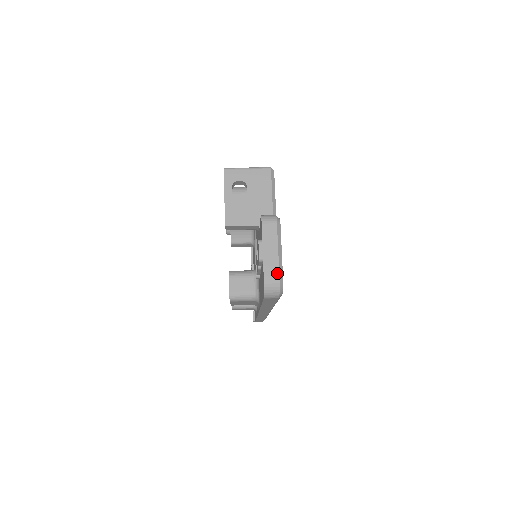
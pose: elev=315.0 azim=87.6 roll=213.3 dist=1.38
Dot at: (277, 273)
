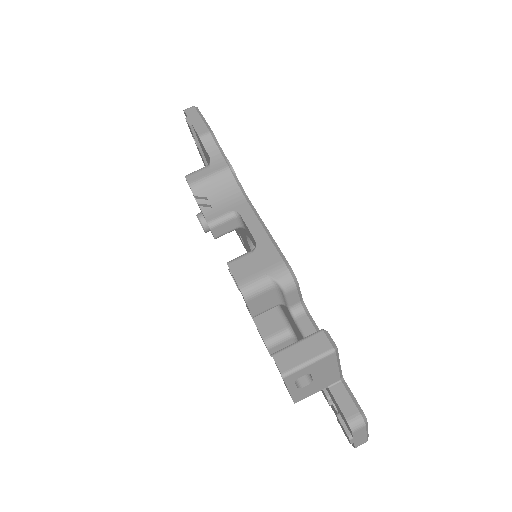
Dot at: (366, 441)
